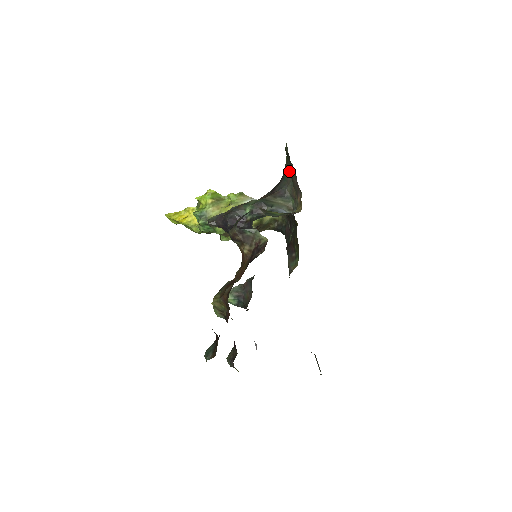
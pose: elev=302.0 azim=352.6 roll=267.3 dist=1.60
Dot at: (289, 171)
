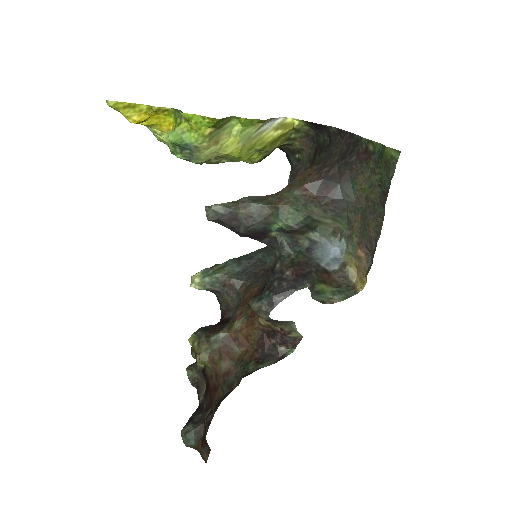
Dot at: (370, 196)
